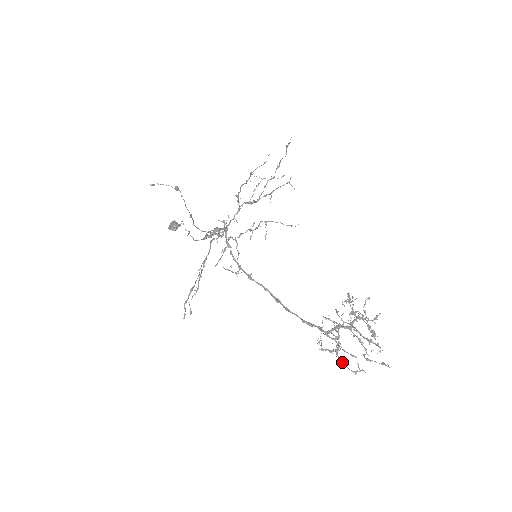
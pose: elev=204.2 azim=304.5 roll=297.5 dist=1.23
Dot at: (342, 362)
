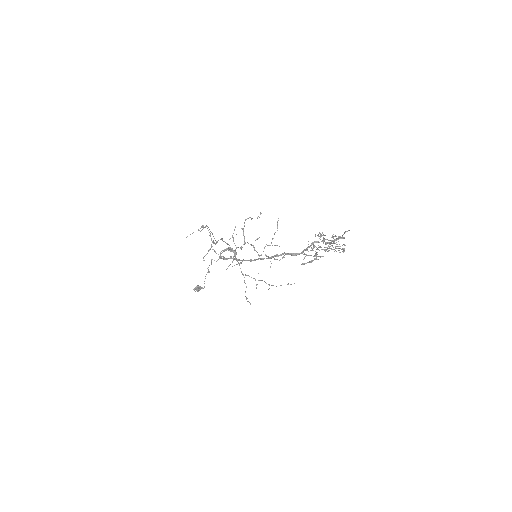
Dot at: (317, 248)
